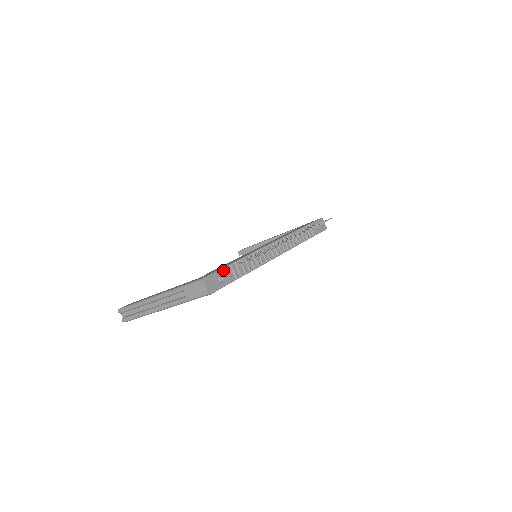
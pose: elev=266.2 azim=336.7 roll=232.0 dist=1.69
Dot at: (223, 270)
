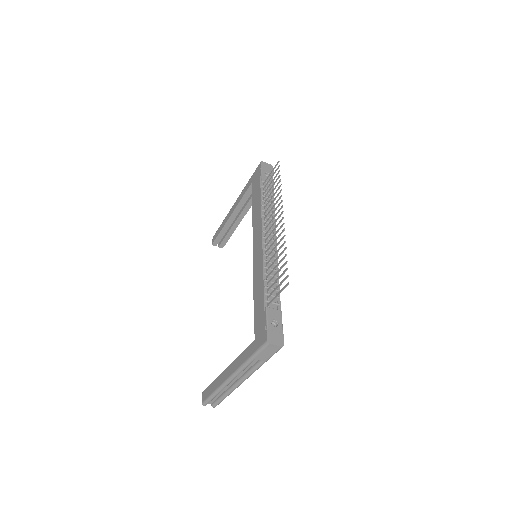
Dot at: (268, 314)
